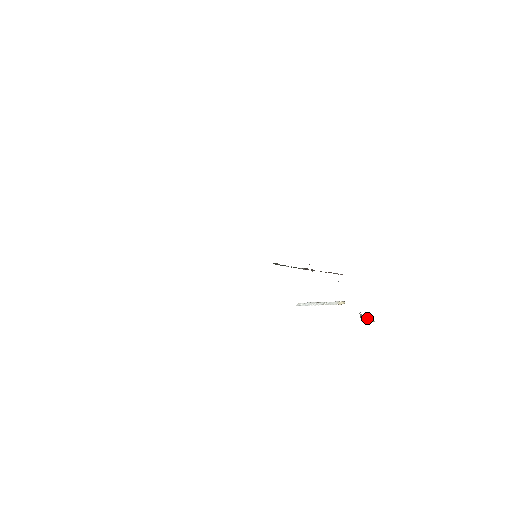
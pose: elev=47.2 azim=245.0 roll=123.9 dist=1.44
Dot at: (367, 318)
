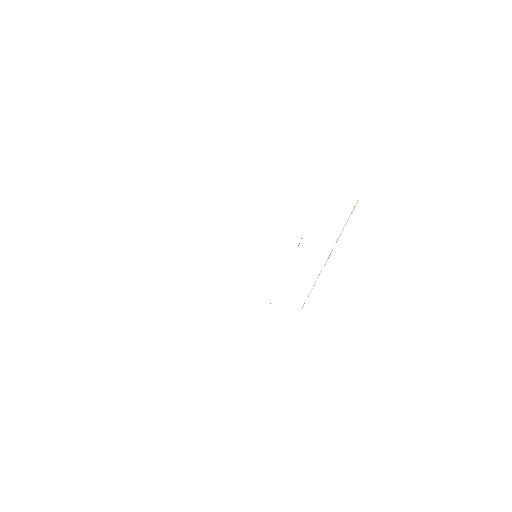
Dot at: occluded
